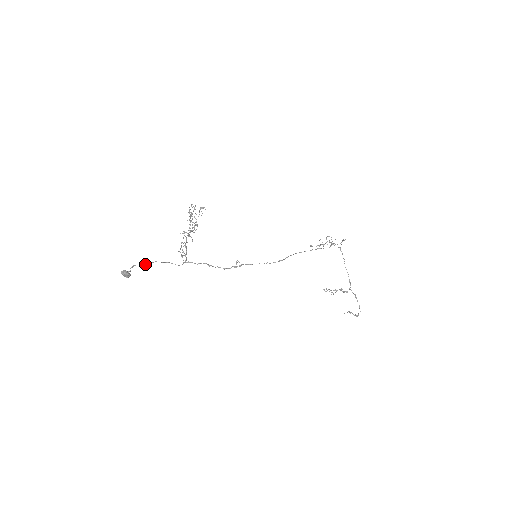
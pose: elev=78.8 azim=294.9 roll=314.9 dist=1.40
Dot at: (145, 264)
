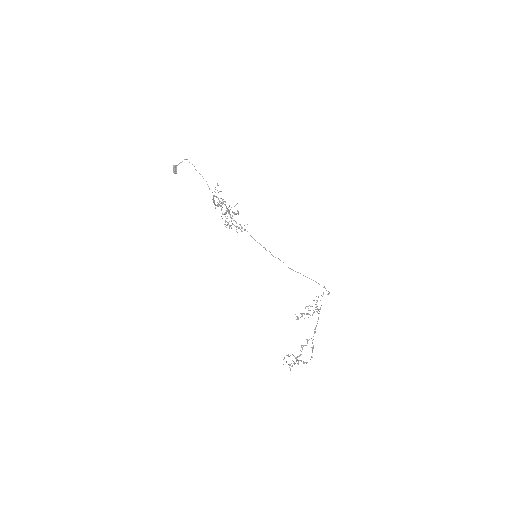
Dot at: occluded
